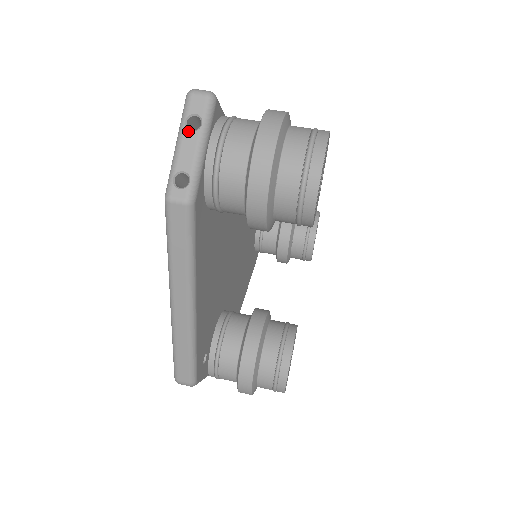
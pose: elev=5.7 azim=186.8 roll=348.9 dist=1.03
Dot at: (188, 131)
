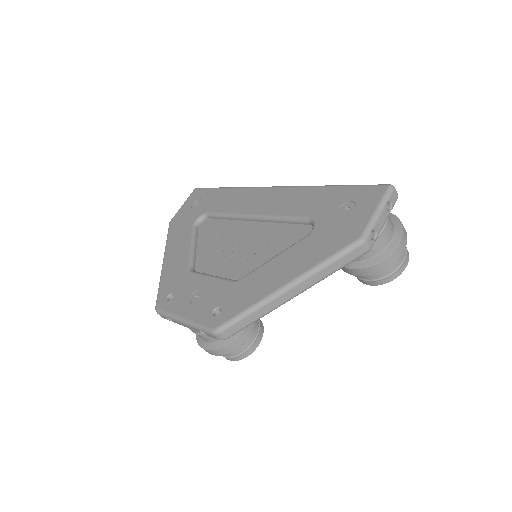
Dot at: occluded
